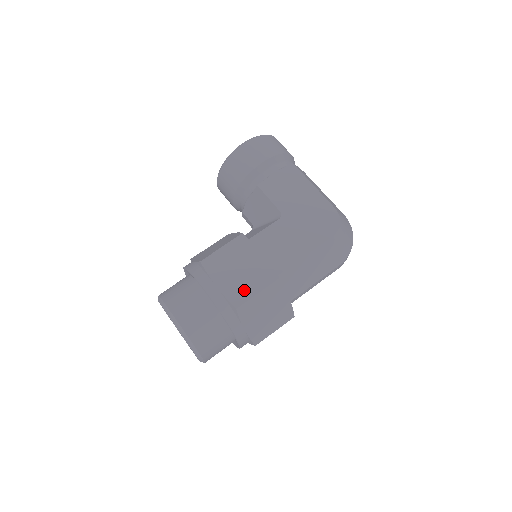
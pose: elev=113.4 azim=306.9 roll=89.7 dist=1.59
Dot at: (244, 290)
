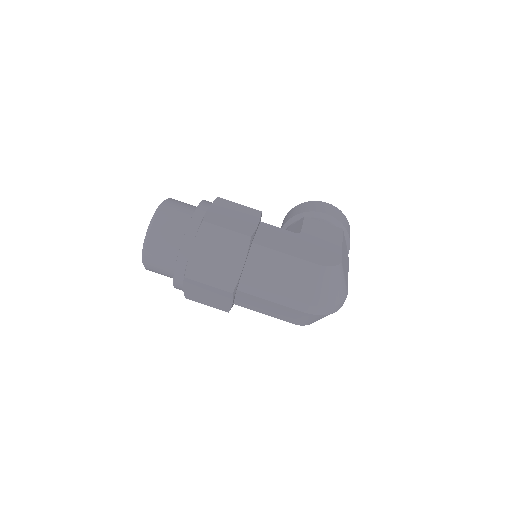
Dot at: (221, 221)
